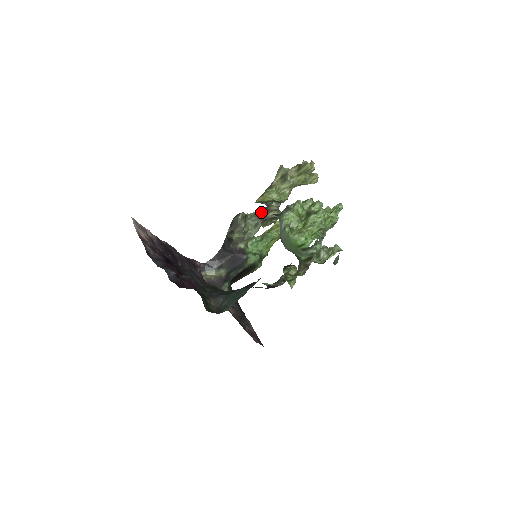
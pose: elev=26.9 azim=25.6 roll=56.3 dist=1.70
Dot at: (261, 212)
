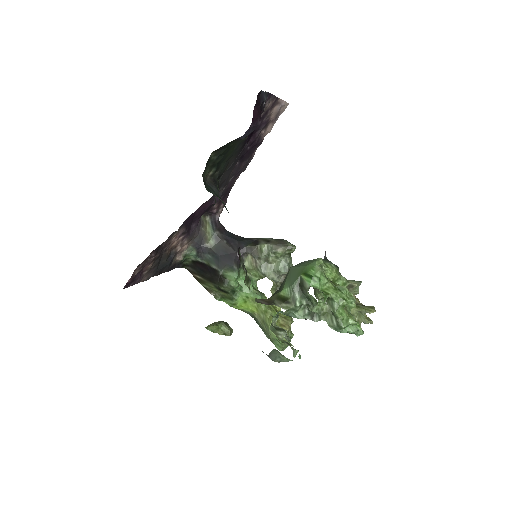
Dot at: occluded
